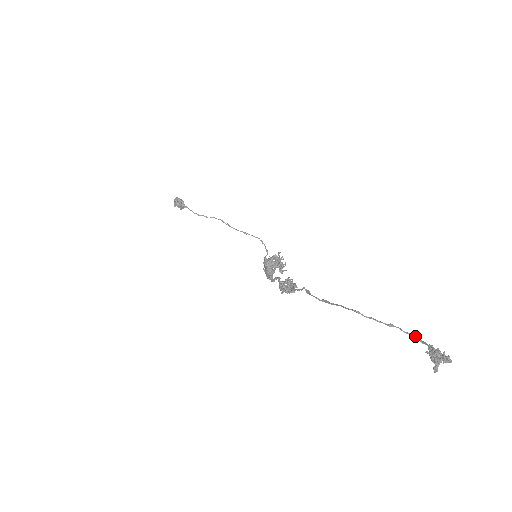
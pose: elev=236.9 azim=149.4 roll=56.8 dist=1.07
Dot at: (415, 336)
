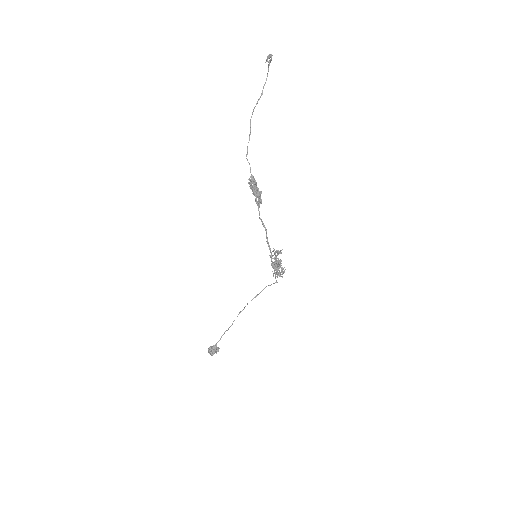
Dot at: (266, 78)
